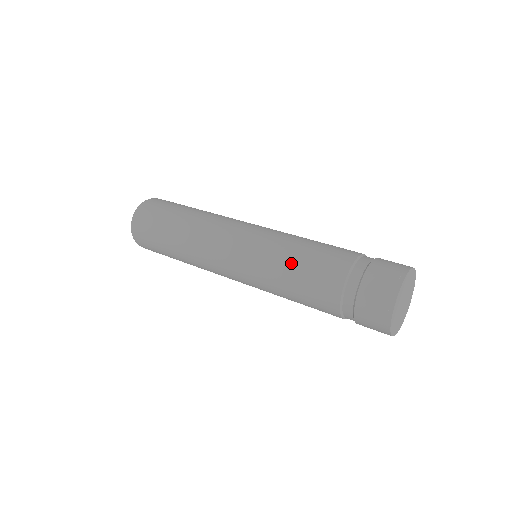
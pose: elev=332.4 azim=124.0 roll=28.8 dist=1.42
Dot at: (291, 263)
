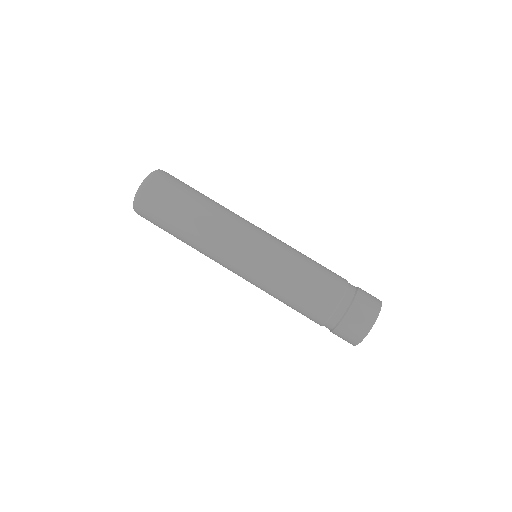
Dot at: occluded
